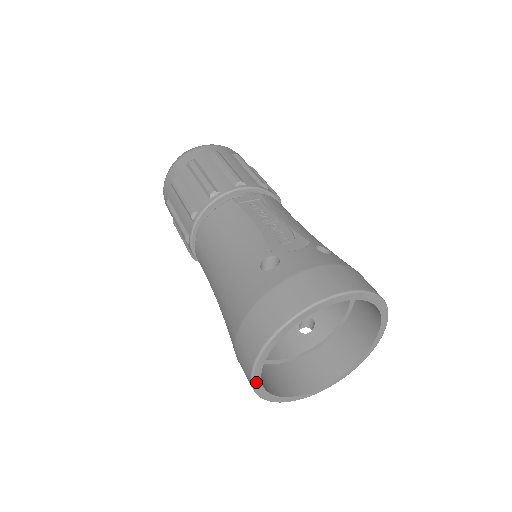
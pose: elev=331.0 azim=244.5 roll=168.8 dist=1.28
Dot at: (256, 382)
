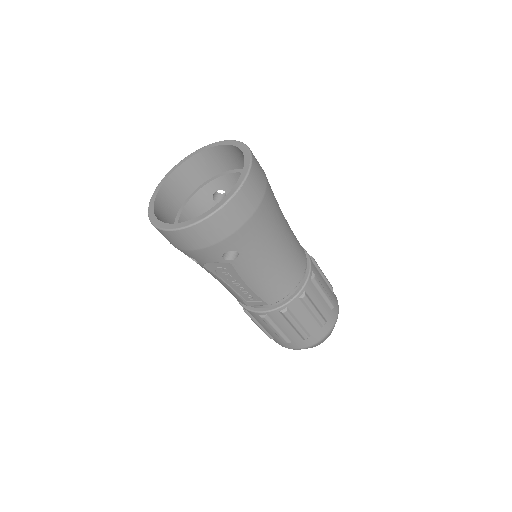
Dot at: (153, 198)
